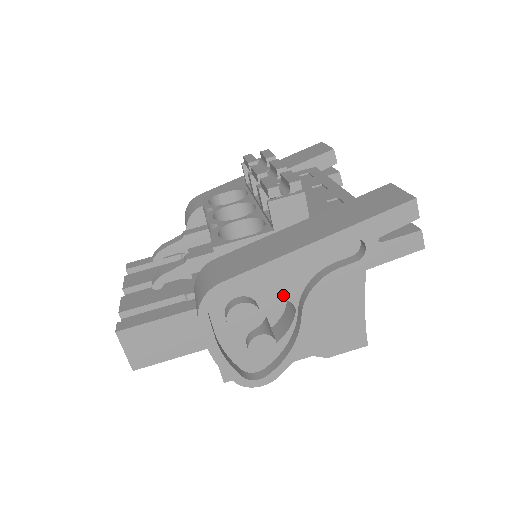
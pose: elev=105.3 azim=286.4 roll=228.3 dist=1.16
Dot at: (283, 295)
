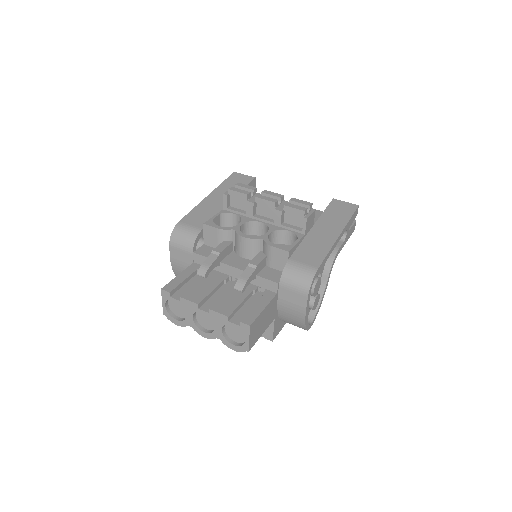
Dot at: (321, 270)
